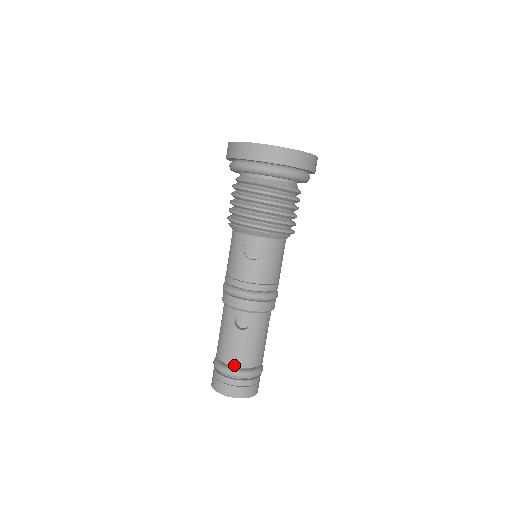
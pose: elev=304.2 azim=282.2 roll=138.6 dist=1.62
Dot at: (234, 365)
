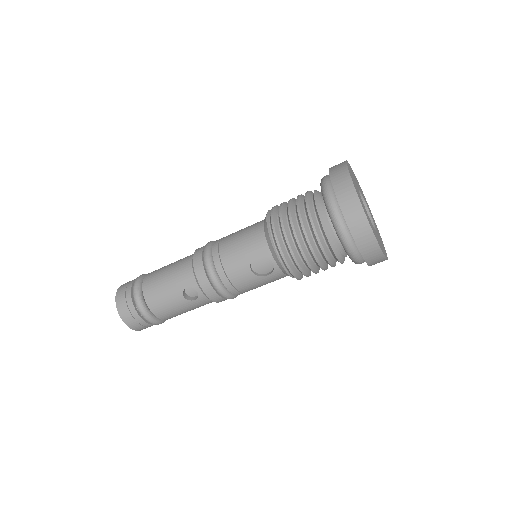
Dot at: (151, 309)
